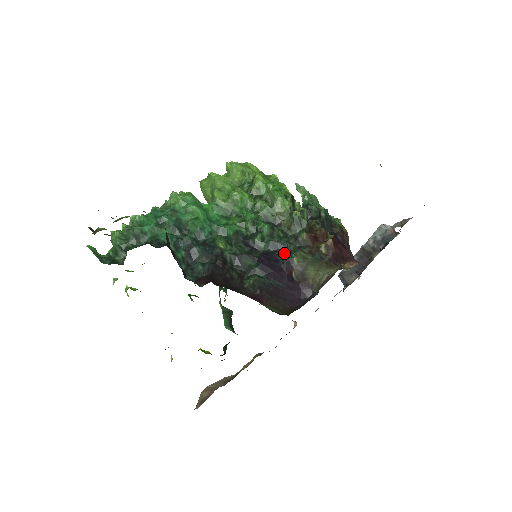
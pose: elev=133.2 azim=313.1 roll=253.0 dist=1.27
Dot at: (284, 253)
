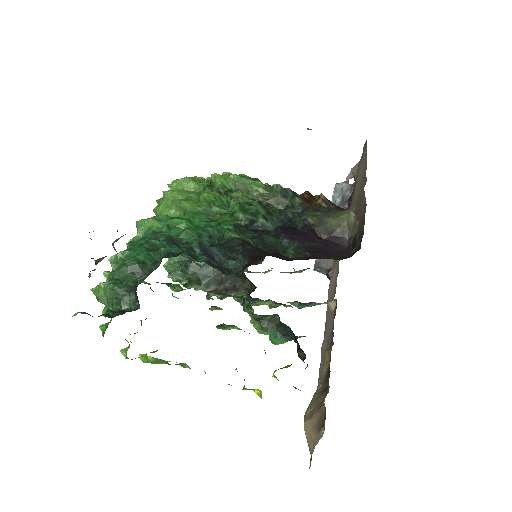
Dot at: (294, 222)
